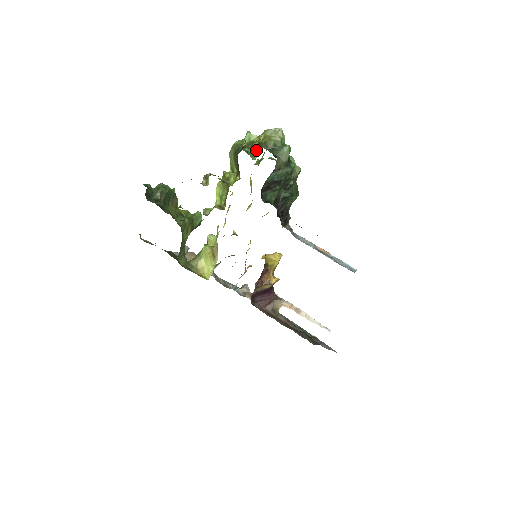
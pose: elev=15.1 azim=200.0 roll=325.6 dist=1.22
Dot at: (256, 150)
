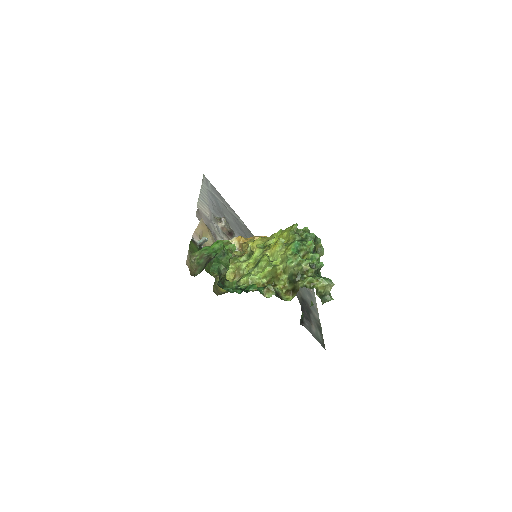
Dot at: (305, 251)
